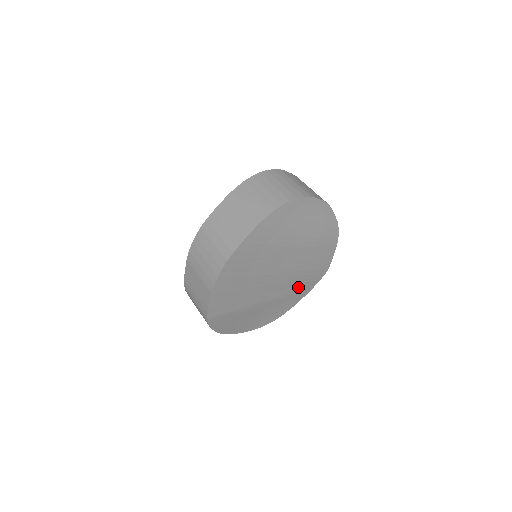
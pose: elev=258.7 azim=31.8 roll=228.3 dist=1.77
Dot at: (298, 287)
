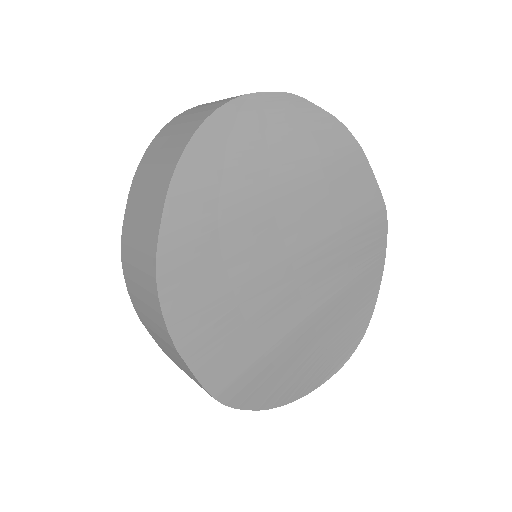
Dot at: (355, 263)
